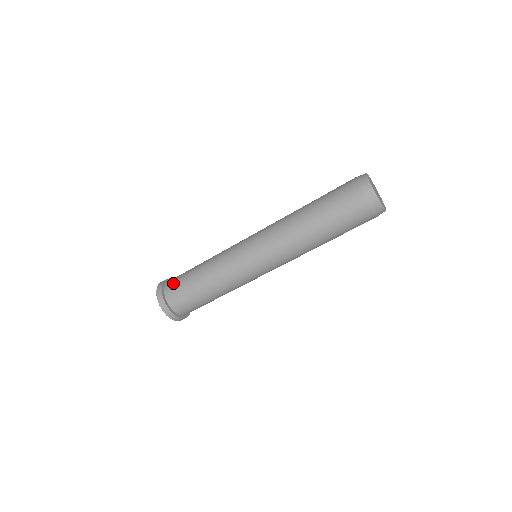
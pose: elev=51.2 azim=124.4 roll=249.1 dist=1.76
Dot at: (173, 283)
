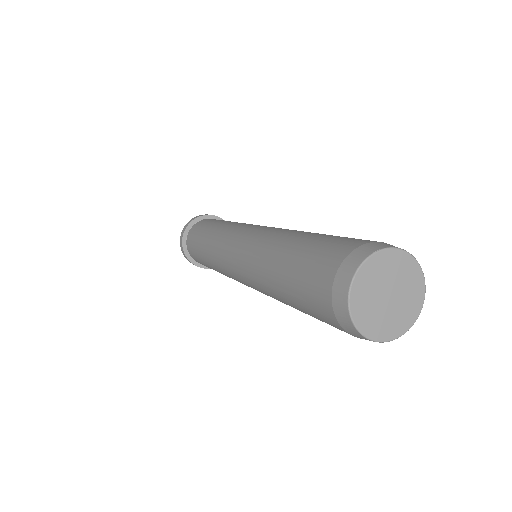
Dot at: (190, 249)
